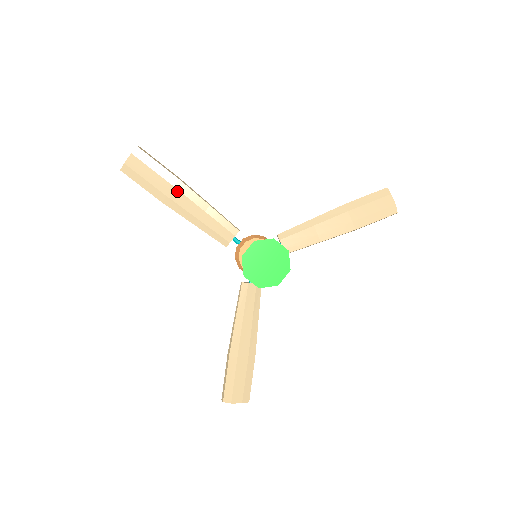
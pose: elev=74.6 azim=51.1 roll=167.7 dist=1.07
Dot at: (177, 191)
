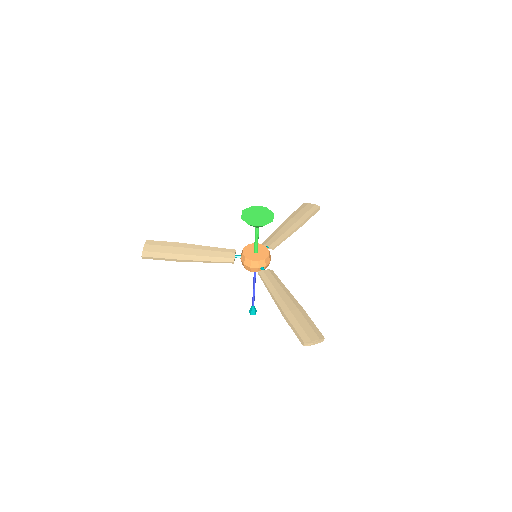
Dot at: (183, 248)
